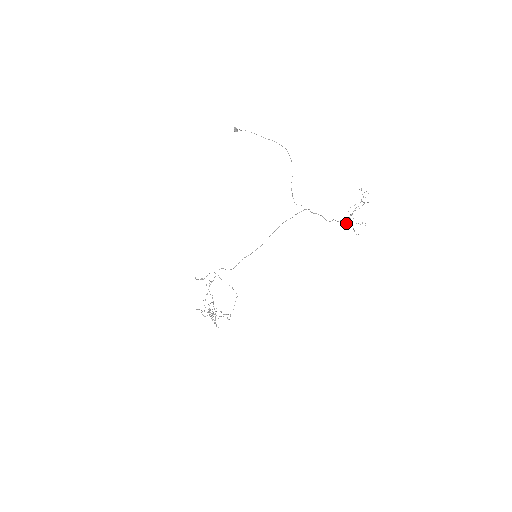
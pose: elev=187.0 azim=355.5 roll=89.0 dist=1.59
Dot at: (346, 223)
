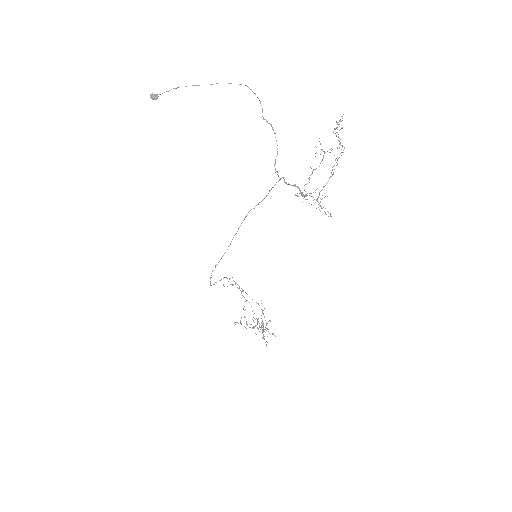
Dot at: occluded
